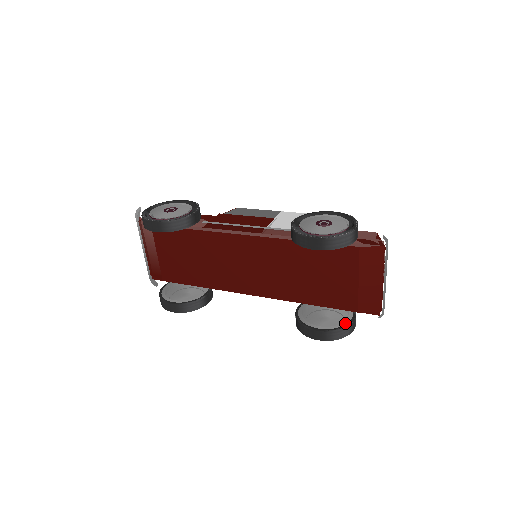
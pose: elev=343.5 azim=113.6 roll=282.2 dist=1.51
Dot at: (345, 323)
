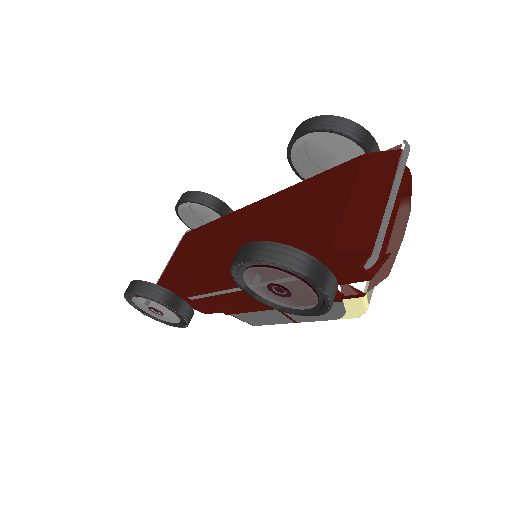
Dot at: (299, 252)
